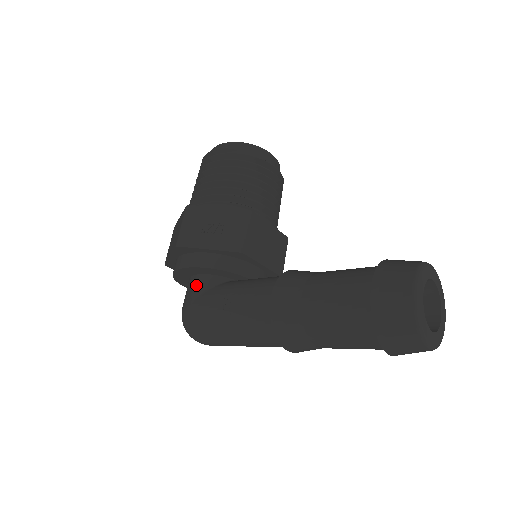
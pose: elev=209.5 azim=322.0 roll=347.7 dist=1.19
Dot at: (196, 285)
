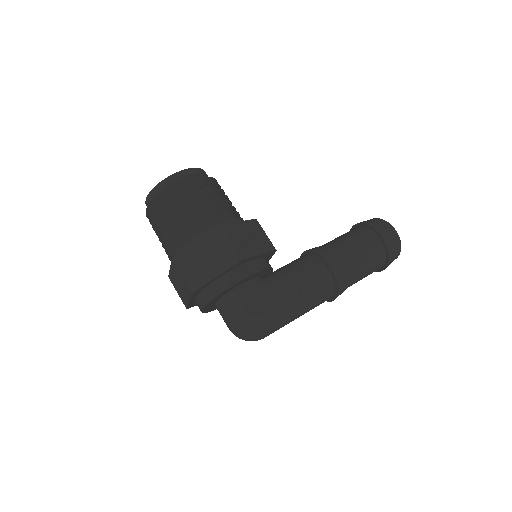
Dot at: (250, 291)
